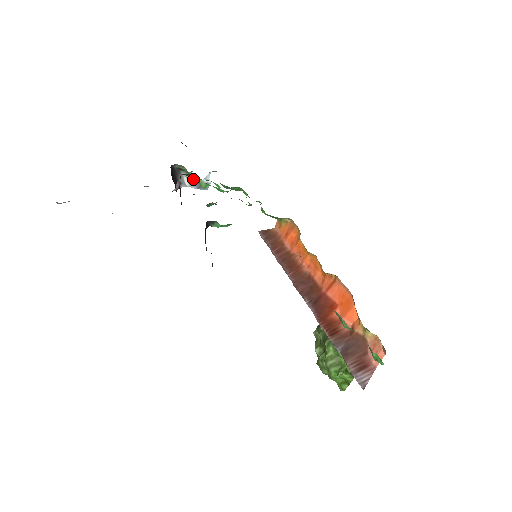
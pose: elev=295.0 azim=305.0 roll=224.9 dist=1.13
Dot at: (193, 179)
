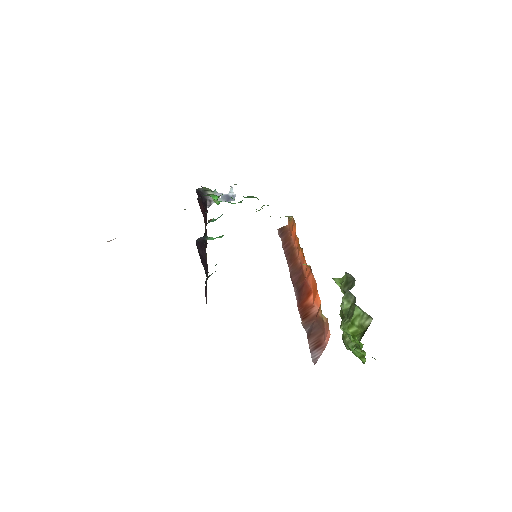
Dot at: (213, 197)
